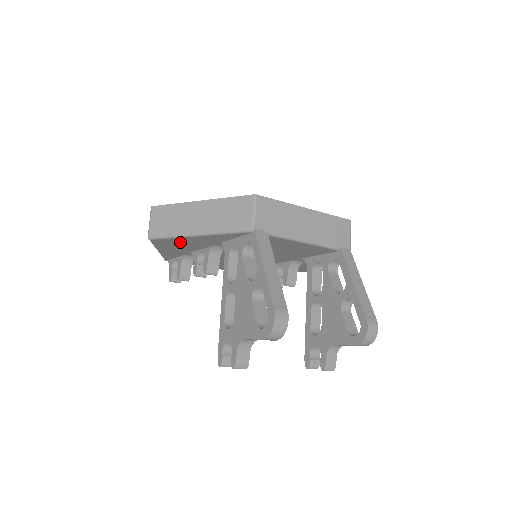
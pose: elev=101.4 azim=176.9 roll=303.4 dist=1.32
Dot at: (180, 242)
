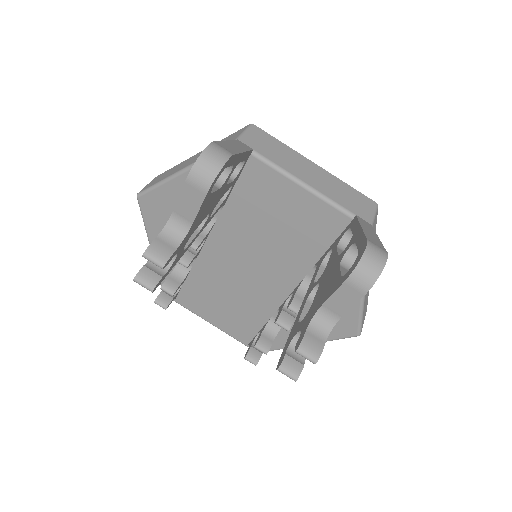
Dot at: (167, 204)
